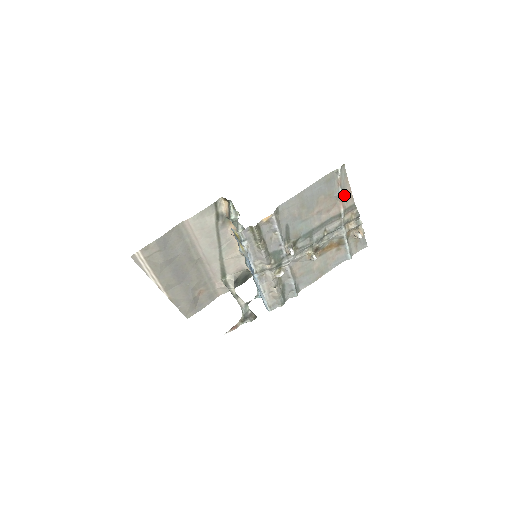
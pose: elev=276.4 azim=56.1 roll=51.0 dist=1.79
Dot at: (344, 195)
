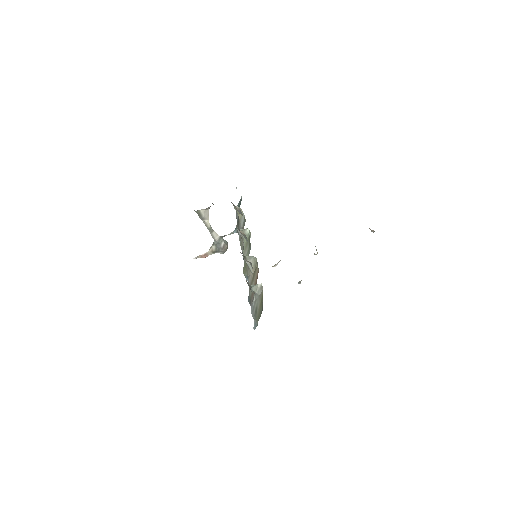
Dot at: occluded
